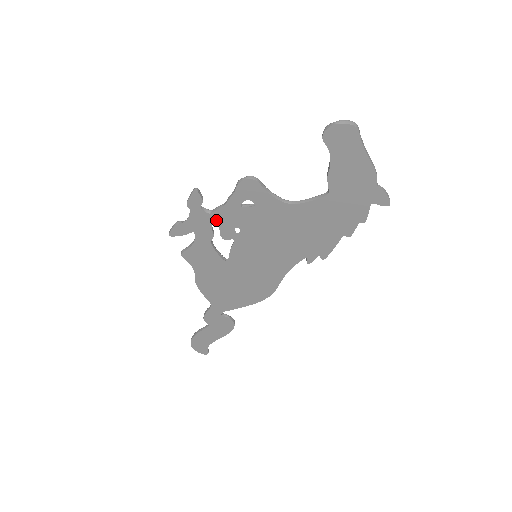
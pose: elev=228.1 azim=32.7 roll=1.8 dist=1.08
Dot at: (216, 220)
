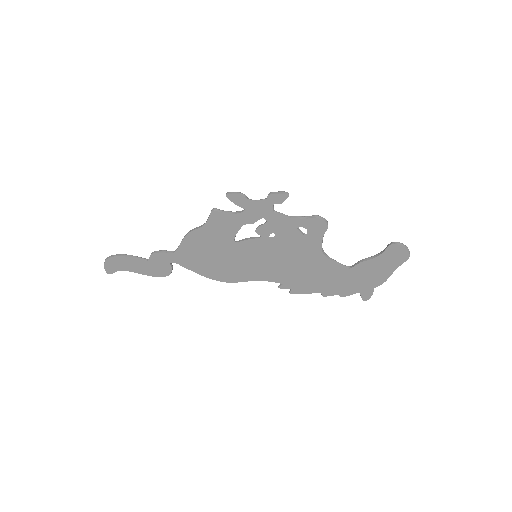
Dot at: (270, 219)
